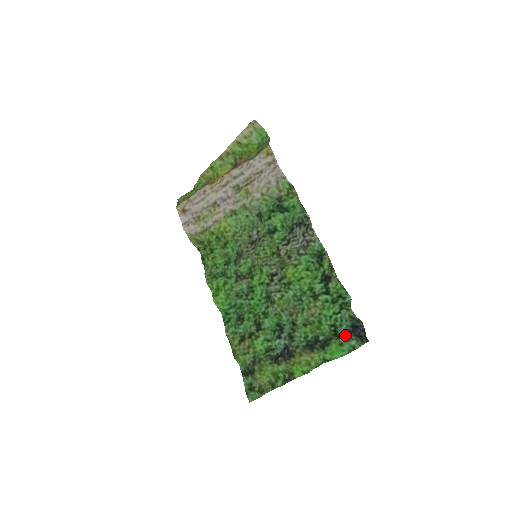
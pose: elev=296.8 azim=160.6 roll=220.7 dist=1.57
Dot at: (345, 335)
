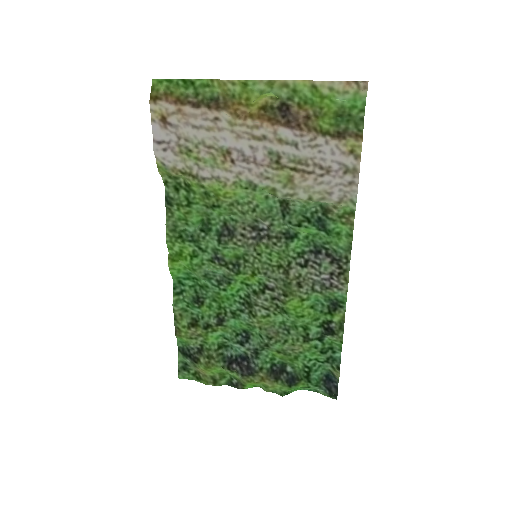
Dot at: (316, 382)
